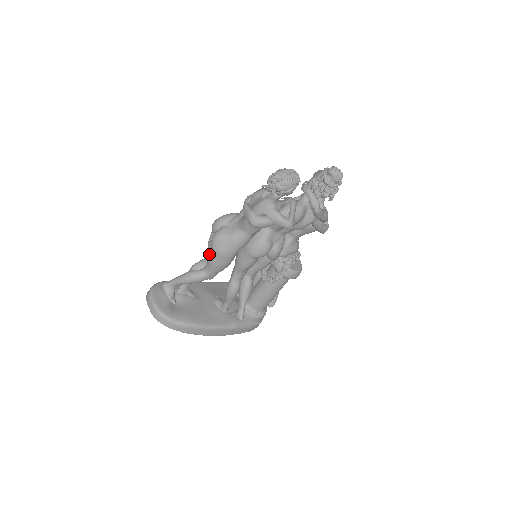
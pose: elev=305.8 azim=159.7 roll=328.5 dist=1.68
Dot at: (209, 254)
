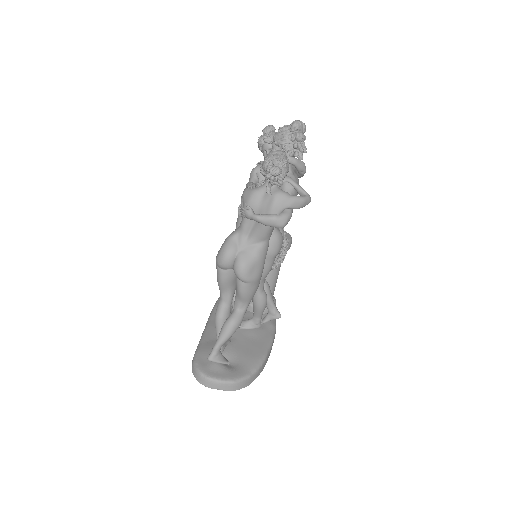
Dot at: (242, 290)
